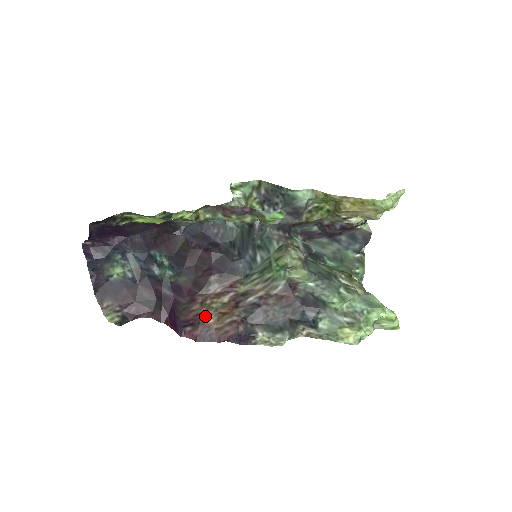
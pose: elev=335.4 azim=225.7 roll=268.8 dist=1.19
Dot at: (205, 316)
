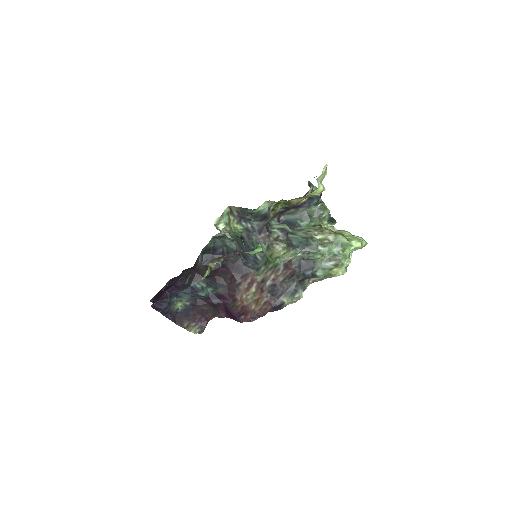
Dot at: (248, 306)
